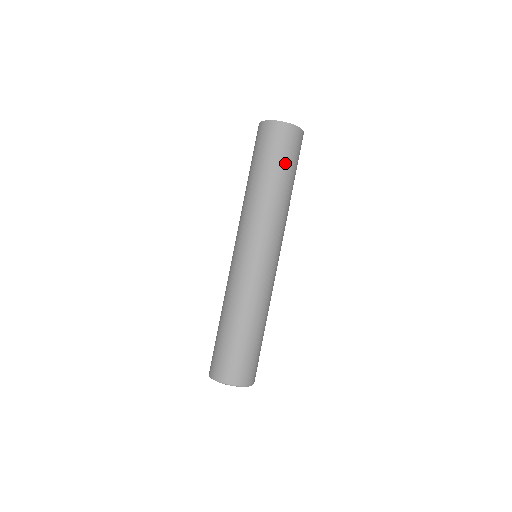
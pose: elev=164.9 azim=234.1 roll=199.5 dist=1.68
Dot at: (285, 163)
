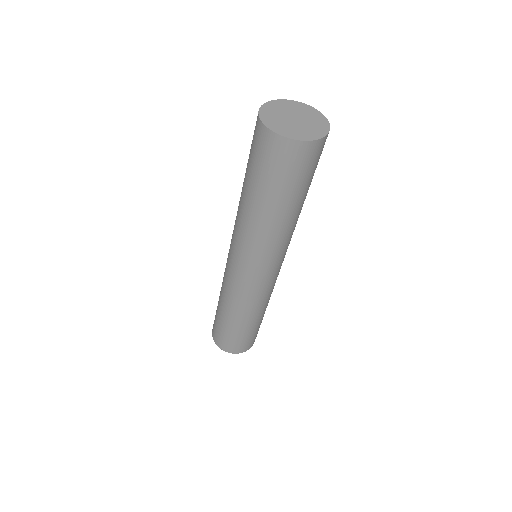
Dot at: (272, 187)
